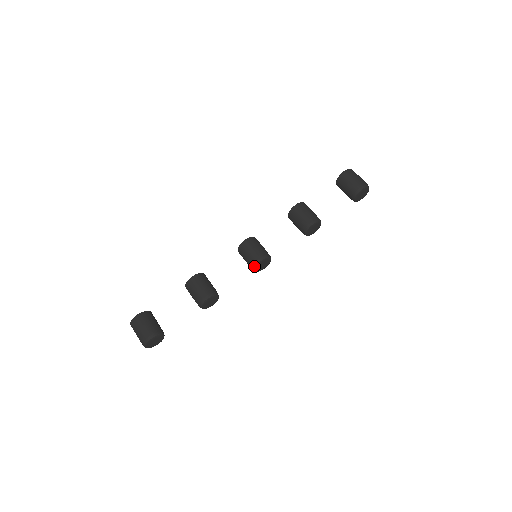
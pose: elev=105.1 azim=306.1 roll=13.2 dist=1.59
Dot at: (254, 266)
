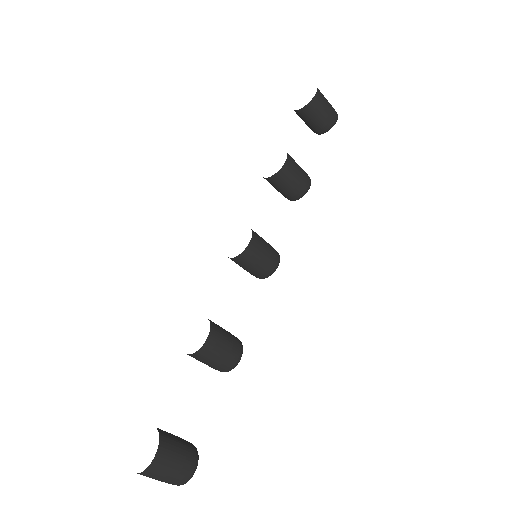
Dot at: (268, 276)
